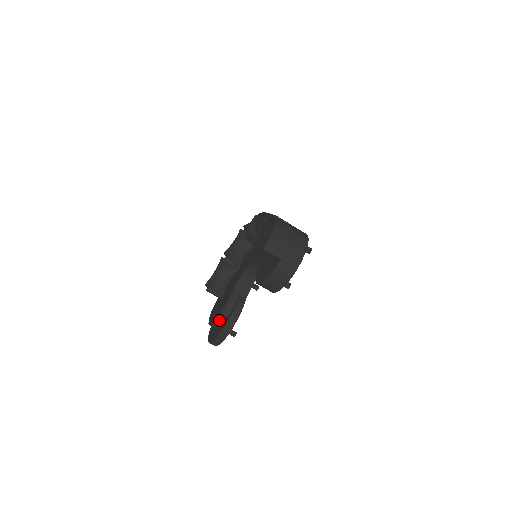
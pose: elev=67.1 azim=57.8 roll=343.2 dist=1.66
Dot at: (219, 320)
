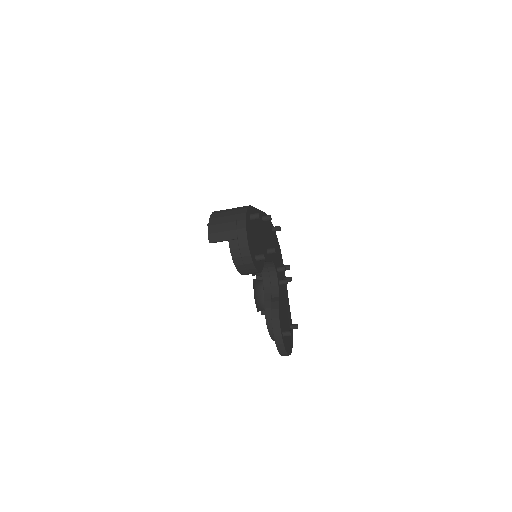
Dot at: (270, 330)
